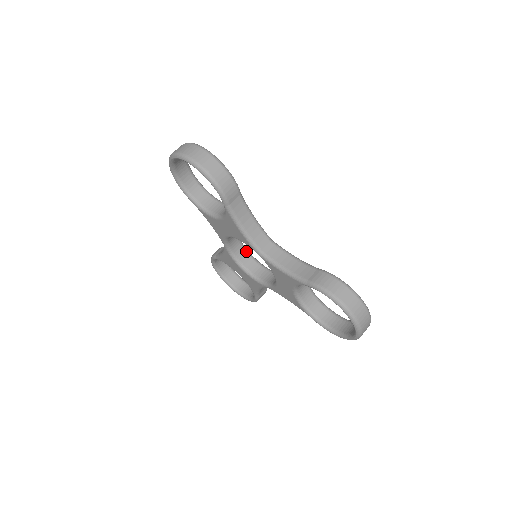
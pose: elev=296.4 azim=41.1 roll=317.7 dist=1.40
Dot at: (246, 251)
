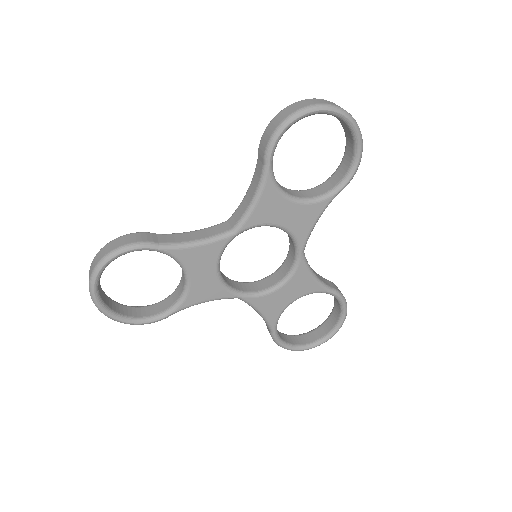
Dot at: (261, 280)
